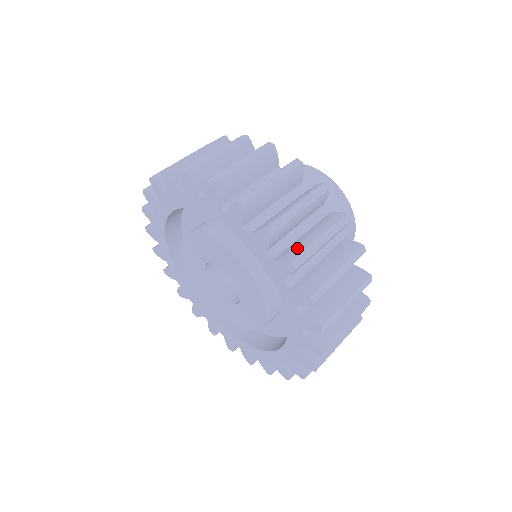
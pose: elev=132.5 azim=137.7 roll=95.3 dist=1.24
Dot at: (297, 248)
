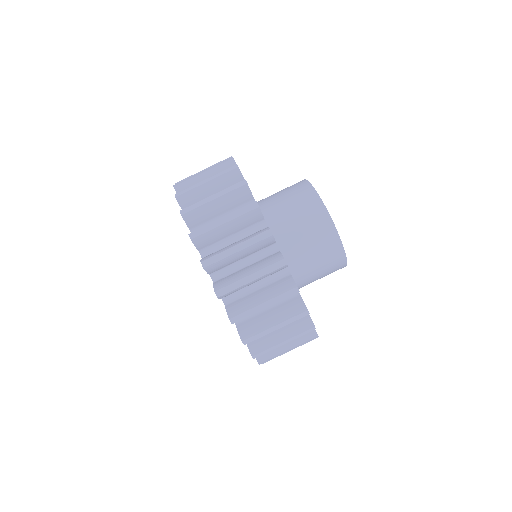
Dot at: (216, 252)
